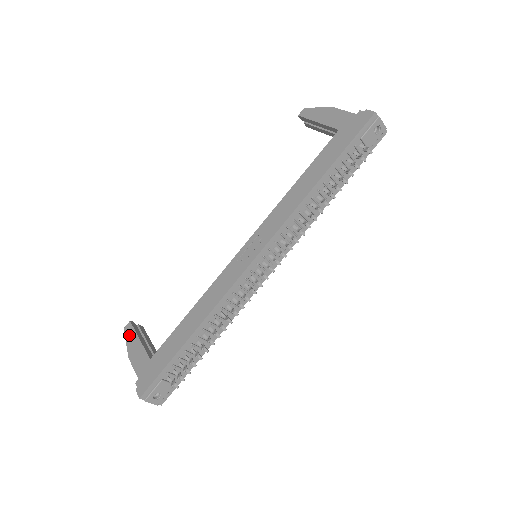
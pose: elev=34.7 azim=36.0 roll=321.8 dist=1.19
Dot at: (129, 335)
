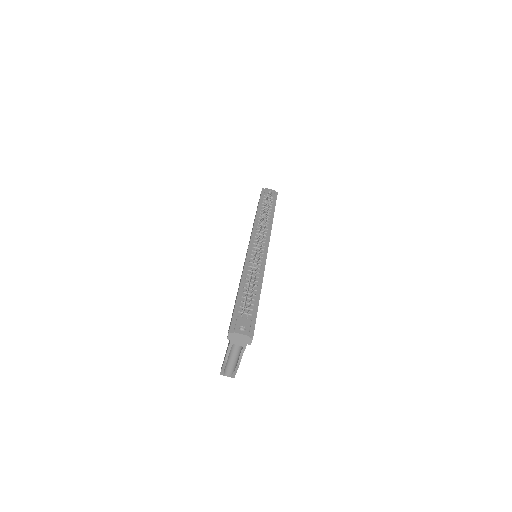
Dot at: (222, 365)
